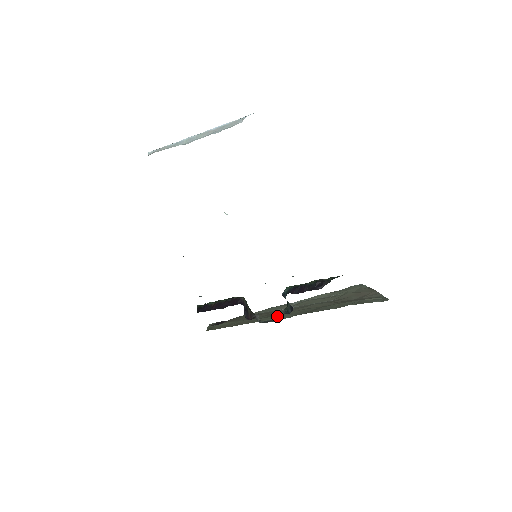
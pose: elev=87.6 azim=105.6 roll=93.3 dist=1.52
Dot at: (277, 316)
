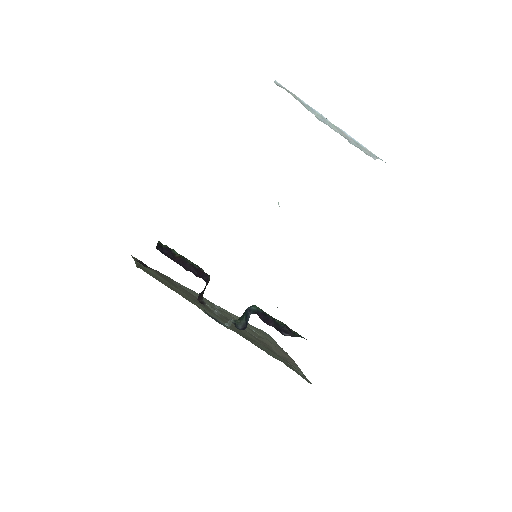
Dot at: (214, 315)
